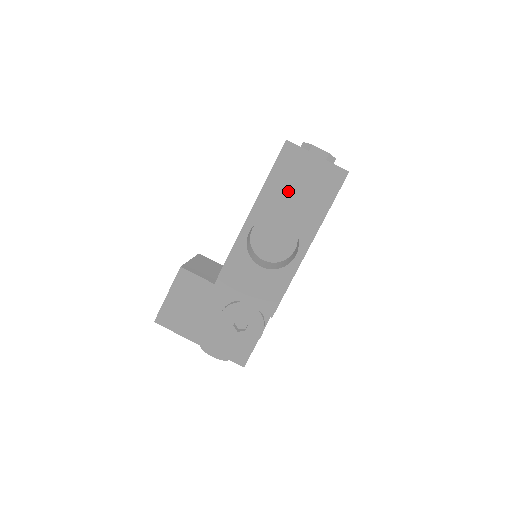
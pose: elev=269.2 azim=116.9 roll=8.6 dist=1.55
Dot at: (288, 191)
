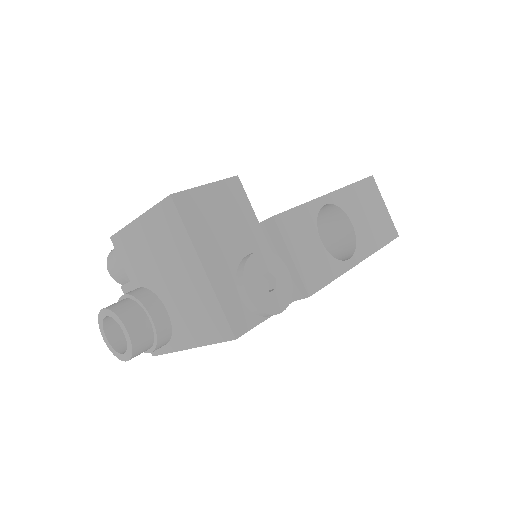
Dot at: (362, 207)
